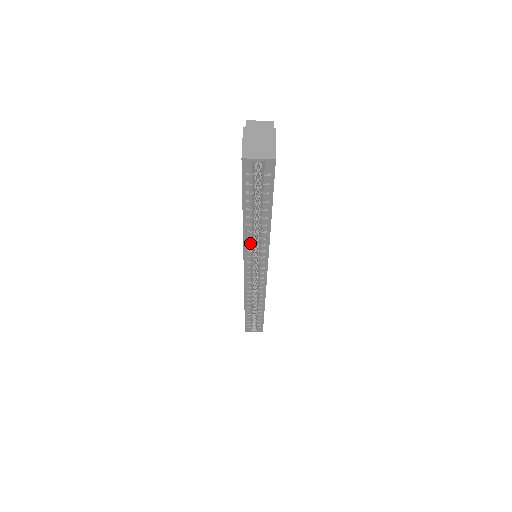
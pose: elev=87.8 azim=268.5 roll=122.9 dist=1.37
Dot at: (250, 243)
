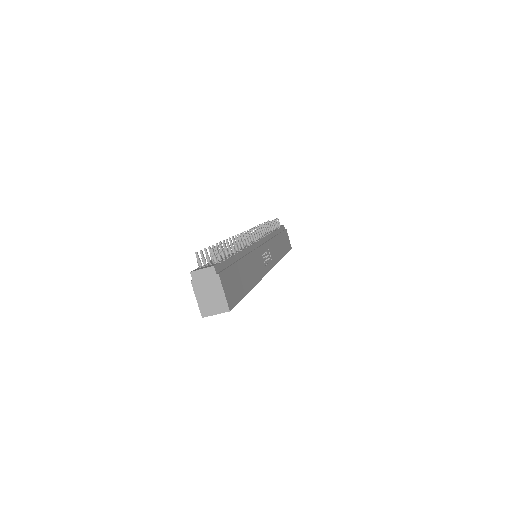
Dot at: occluded
